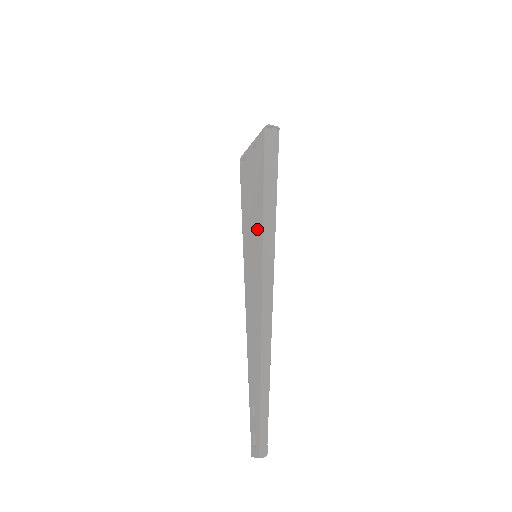
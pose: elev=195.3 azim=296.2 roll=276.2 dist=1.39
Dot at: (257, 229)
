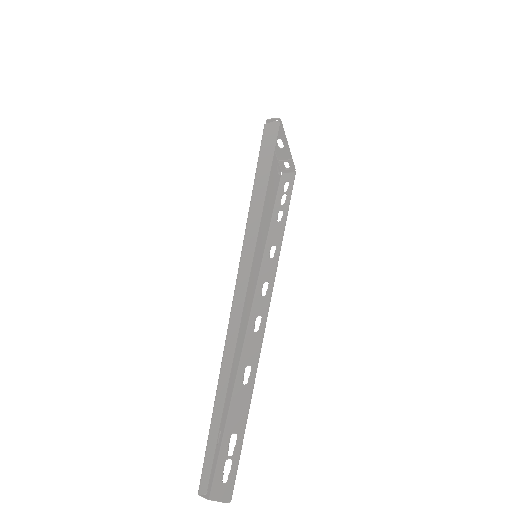
Dot at: occluded
